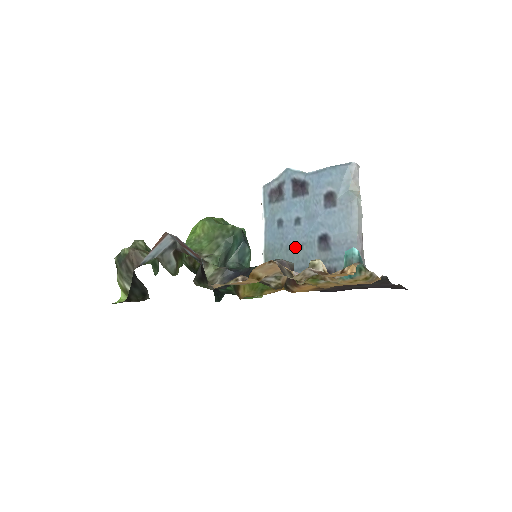
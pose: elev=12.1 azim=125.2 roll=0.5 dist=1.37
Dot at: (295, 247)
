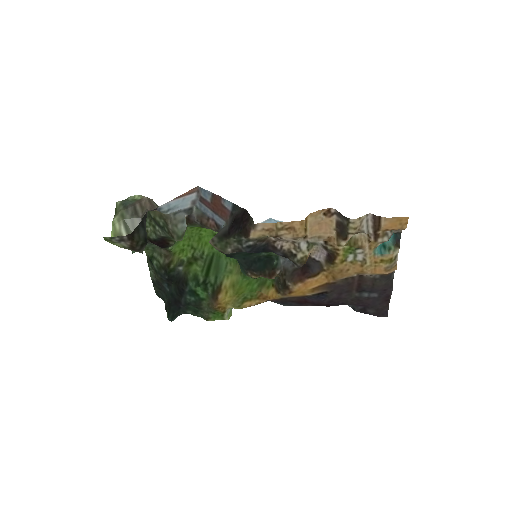
Dot at: occluded
